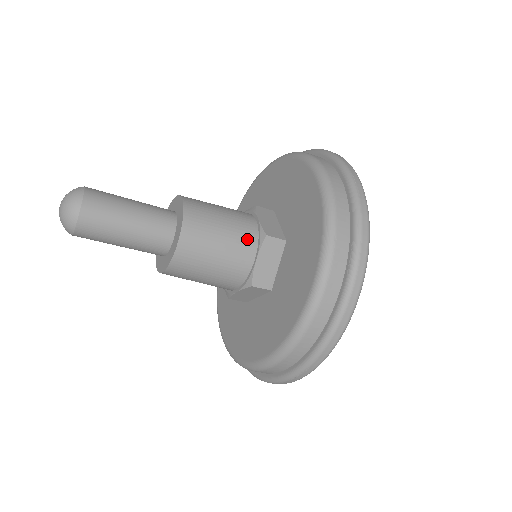
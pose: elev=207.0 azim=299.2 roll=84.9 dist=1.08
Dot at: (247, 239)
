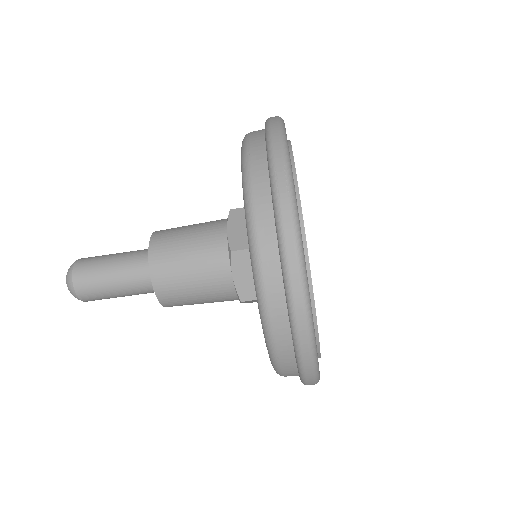
Dot at: (217, 260)
